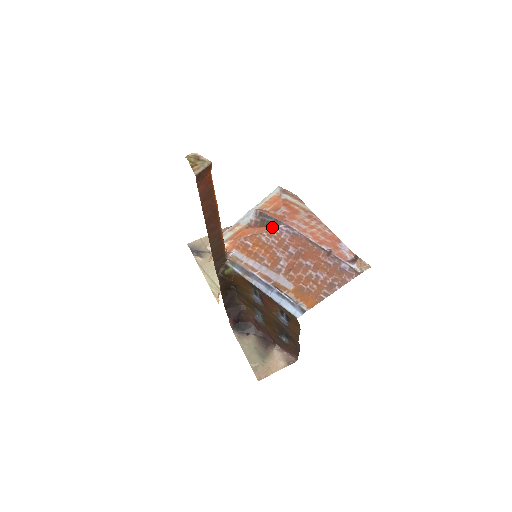
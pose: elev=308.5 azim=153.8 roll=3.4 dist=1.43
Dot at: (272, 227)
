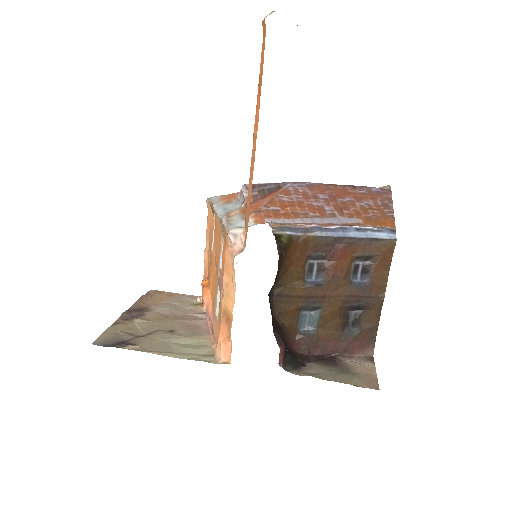
Dot at: (280, 190)
